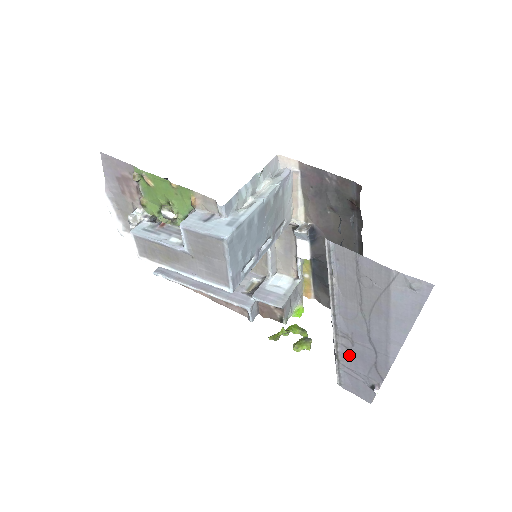
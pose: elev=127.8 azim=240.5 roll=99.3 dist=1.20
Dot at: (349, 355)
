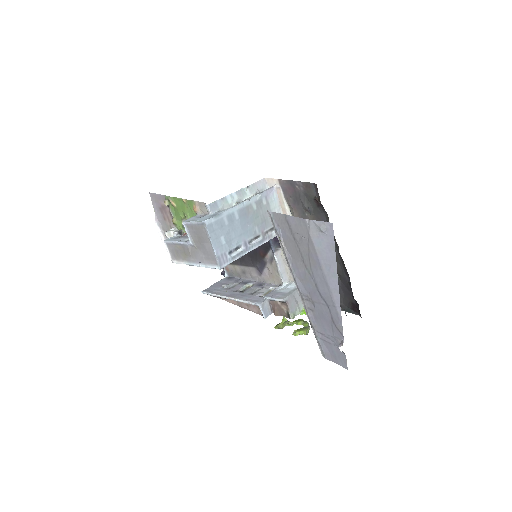
Dot at: (316, 318)
